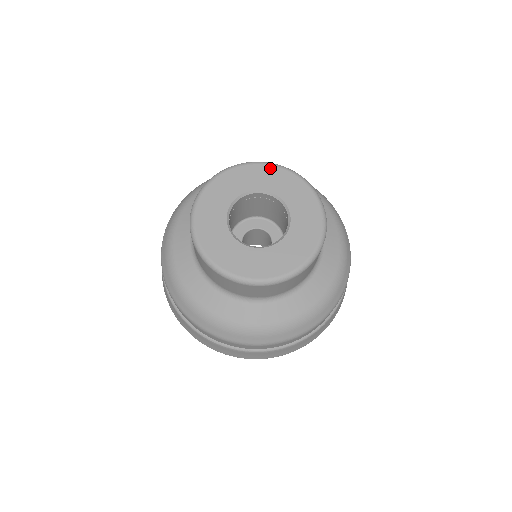
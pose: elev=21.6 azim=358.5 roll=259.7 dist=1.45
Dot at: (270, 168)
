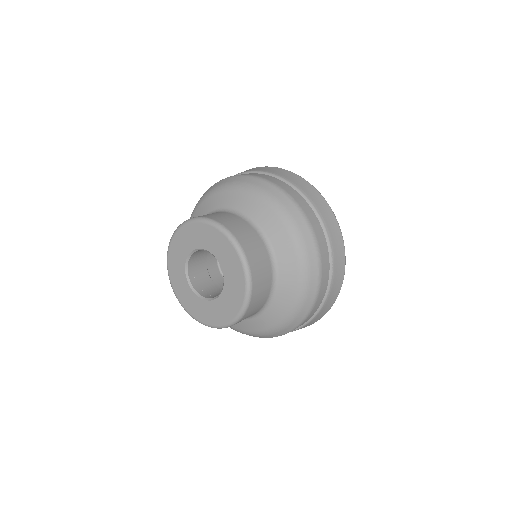
Dot at: (181, 232)
